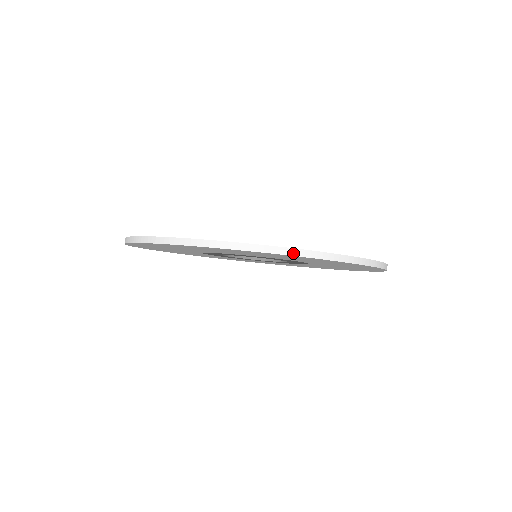
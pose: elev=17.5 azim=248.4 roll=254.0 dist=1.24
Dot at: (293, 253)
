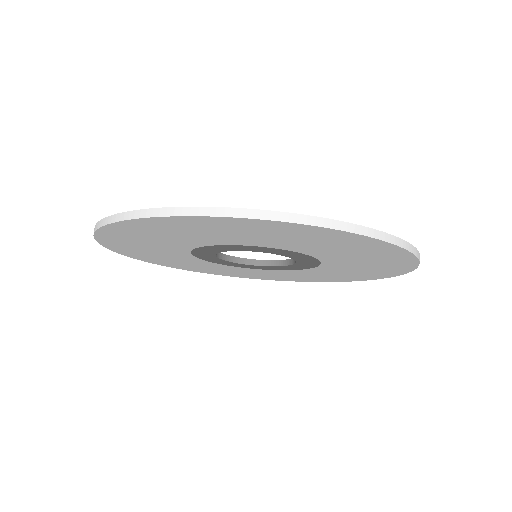
Dot at: (309, 221)
